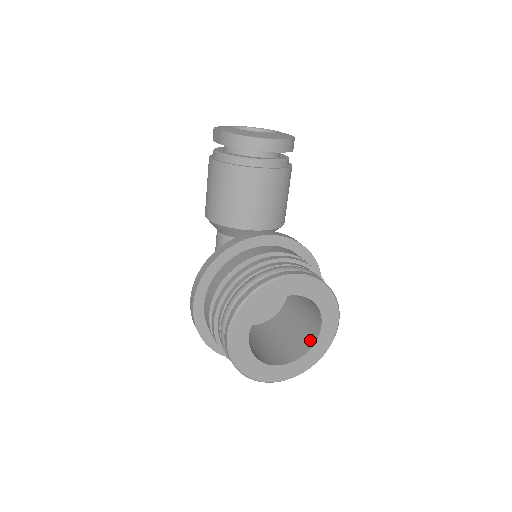
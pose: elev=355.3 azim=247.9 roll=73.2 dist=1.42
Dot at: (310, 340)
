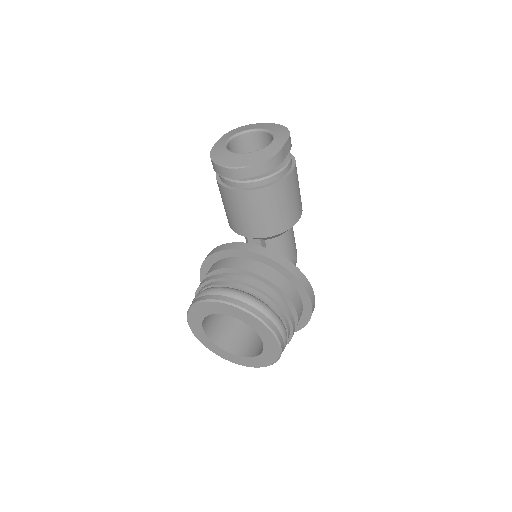
Dot at: occluded
